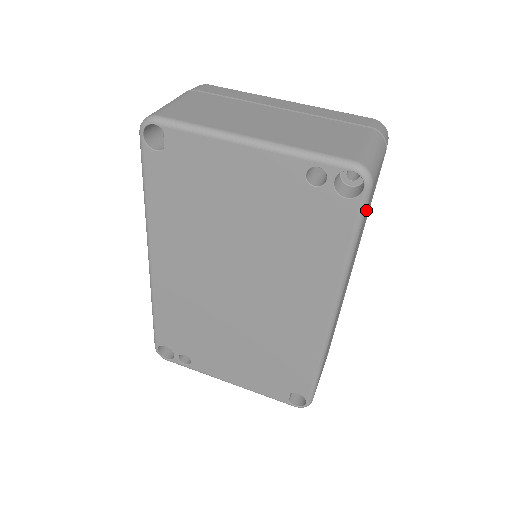
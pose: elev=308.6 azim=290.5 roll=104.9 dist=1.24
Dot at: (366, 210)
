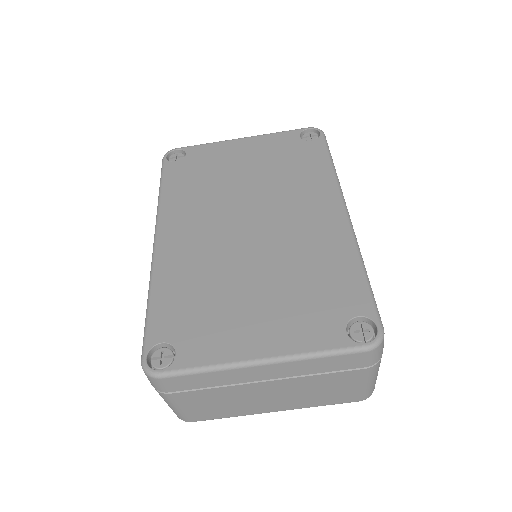
Dot at: occluded
